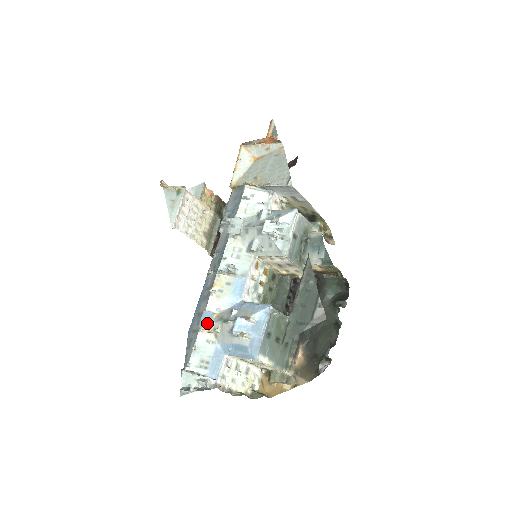
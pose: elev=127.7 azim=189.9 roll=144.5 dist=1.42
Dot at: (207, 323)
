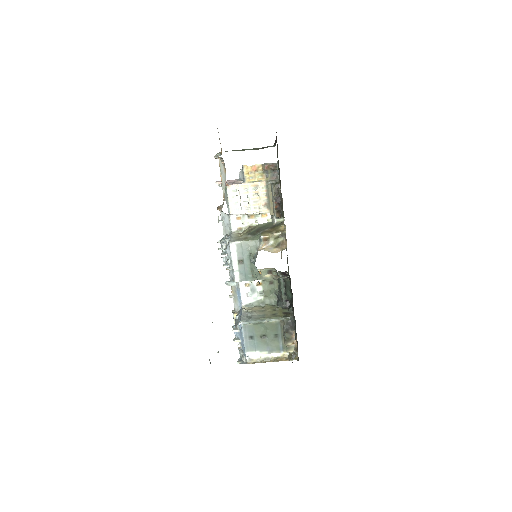
Dot at: (234, 320)
